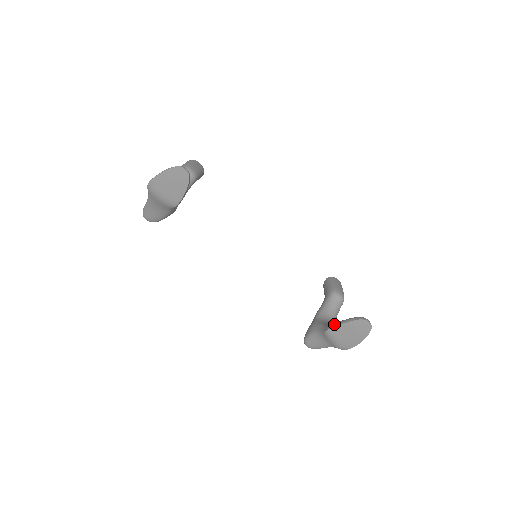
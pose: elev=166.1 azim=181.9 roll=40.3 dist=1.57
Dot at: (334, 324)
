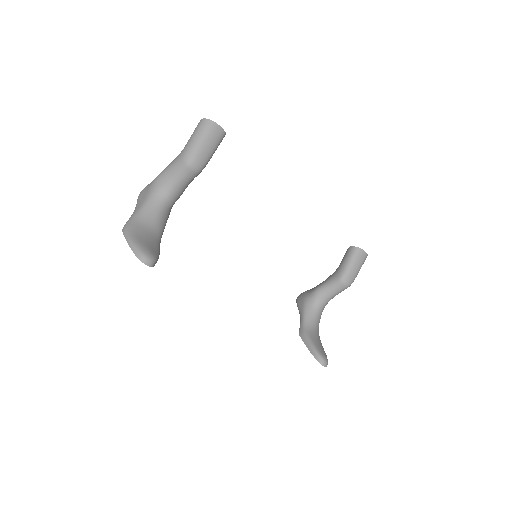
Dot at: (304, 338)
